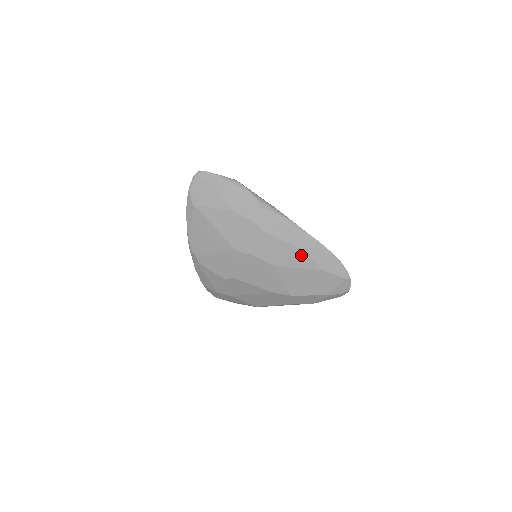
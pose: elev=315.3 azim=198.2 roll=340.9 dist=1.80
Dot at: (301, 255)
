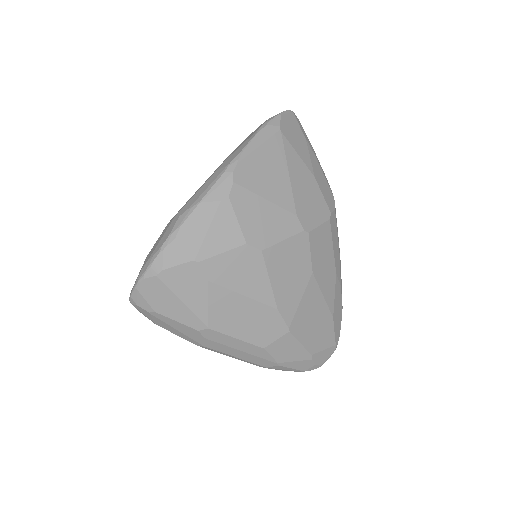
Dot at: (332, 282)
